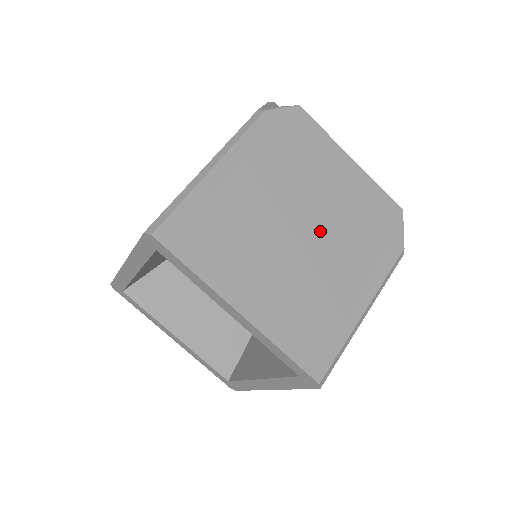
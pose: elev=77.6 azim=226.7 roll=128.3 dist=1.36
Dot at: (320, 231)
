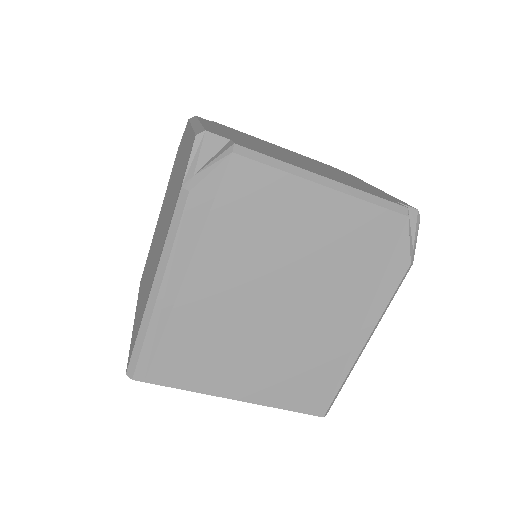
Dot at: (298, 297)
